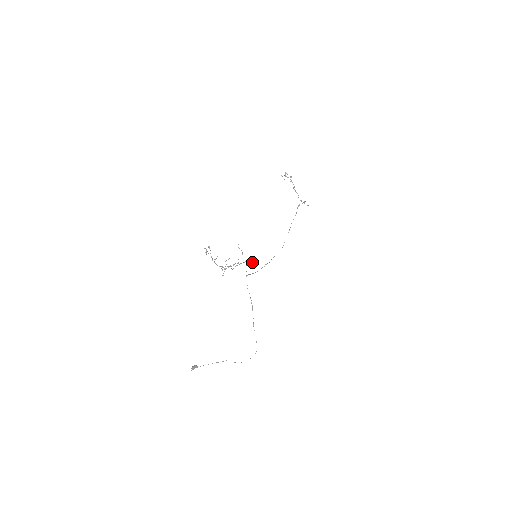
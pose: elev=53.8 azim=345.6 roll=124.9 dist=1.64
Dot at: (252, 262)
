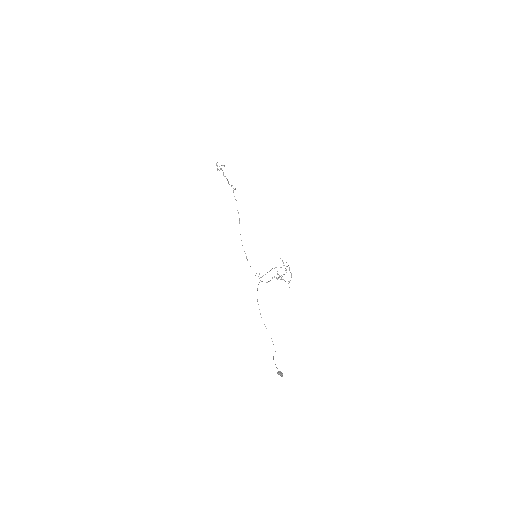
Dot at: (287, 266)
